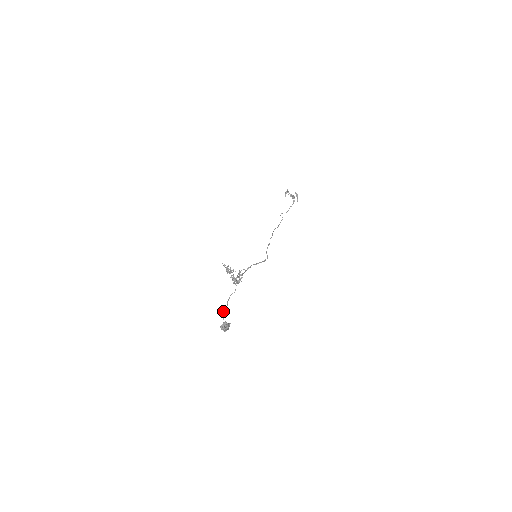
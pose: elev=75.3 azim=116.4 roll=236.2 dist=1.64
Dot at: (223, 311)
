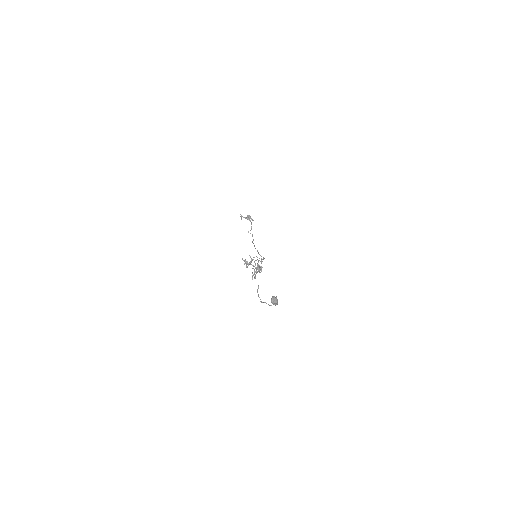
Dot at: (261, 301)
